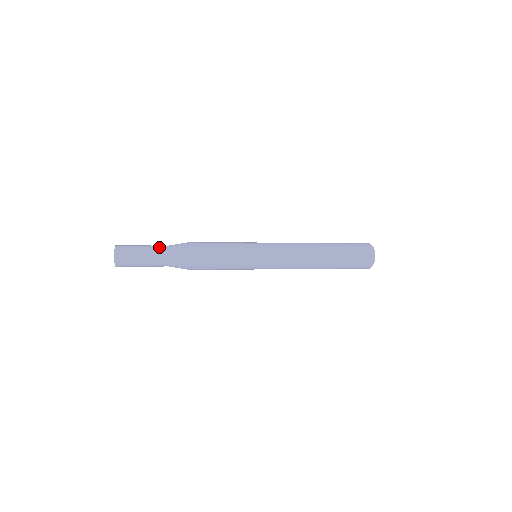
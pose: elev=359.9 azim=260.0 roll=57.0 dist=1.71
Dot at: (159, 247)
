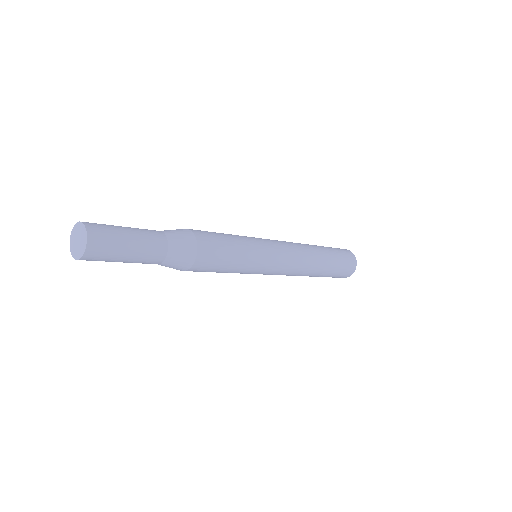
Dot at: (151, 231)
